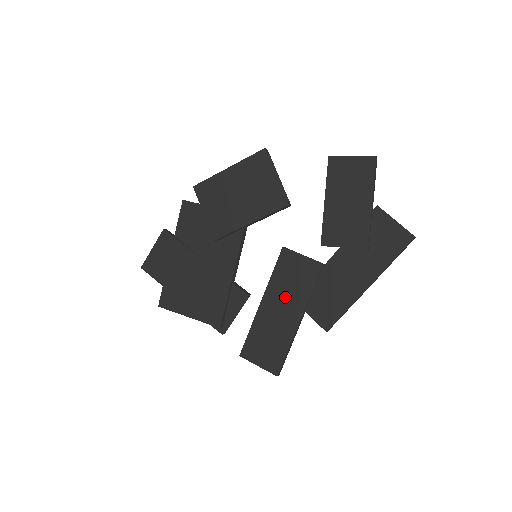
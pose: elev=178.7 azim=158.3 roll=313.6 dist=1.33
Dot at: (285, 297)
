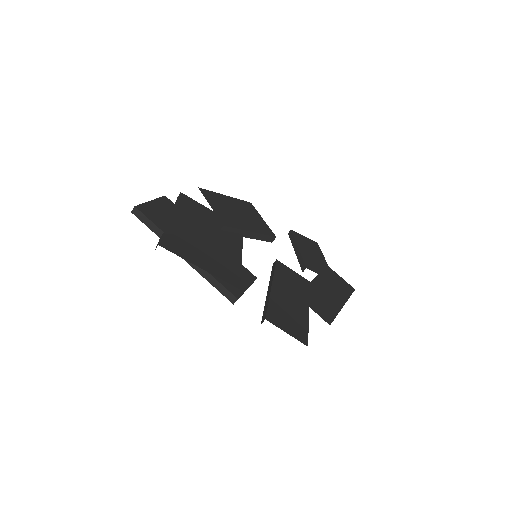
Dot at: (291, 290)
